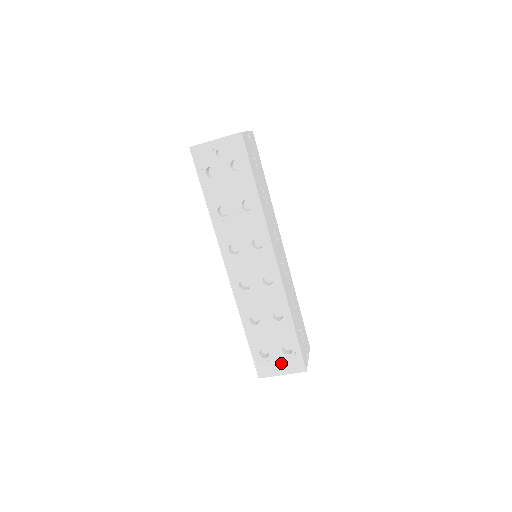
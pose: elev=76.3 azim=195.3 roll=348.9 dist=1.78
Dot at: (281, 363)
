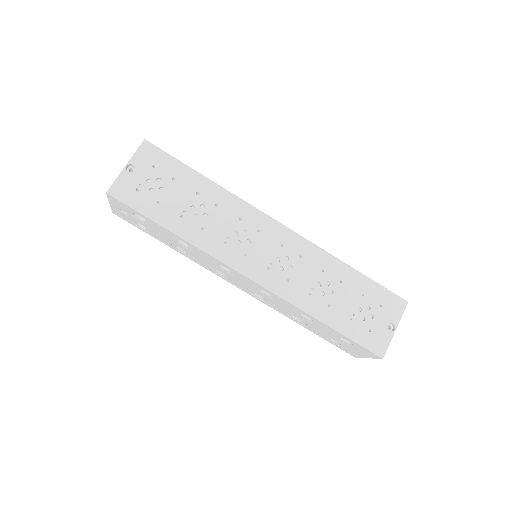
Dot at: (355, 350)
